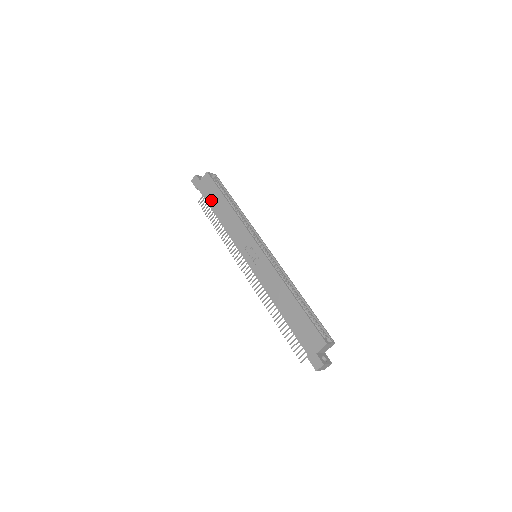
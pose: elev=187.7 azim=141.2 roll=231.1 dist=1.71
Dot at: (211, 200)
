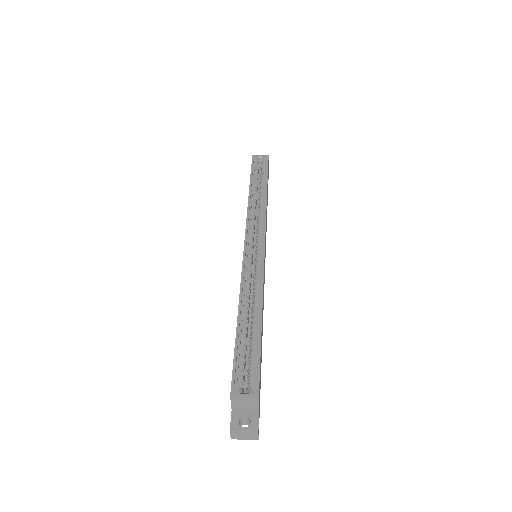
Dot at: occluded
